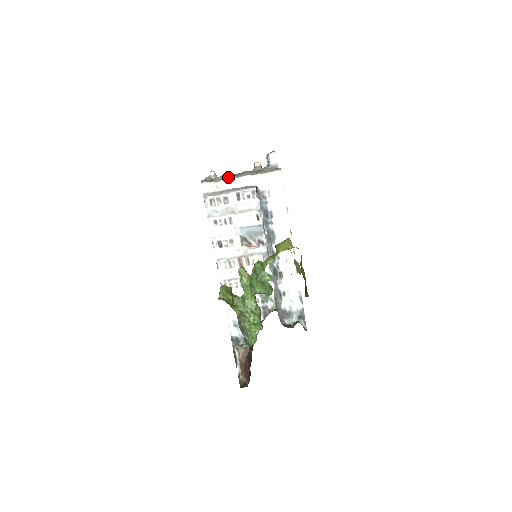
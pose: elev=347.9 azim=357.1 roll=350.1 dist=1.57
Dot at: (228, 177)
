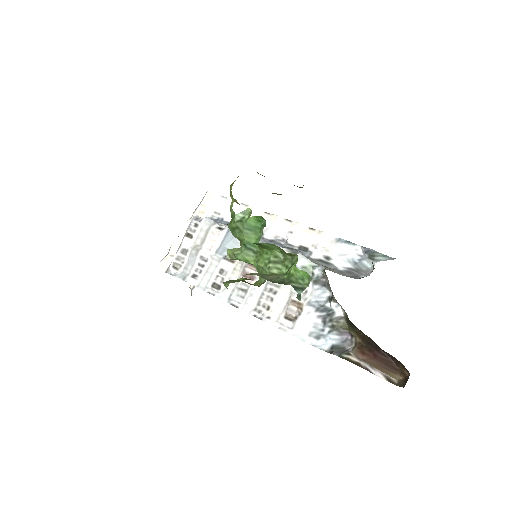
Dot at: occluded
